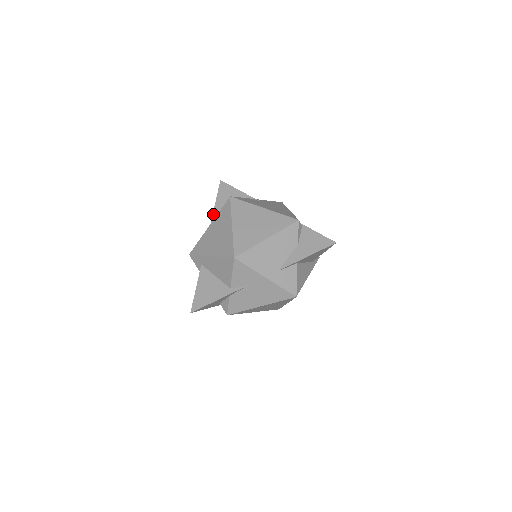
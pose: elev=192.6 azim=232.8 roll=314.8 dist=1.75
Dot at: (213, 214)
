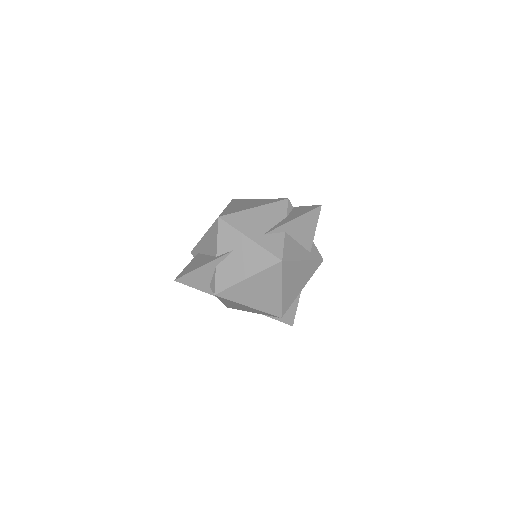
Dot at: occluded
